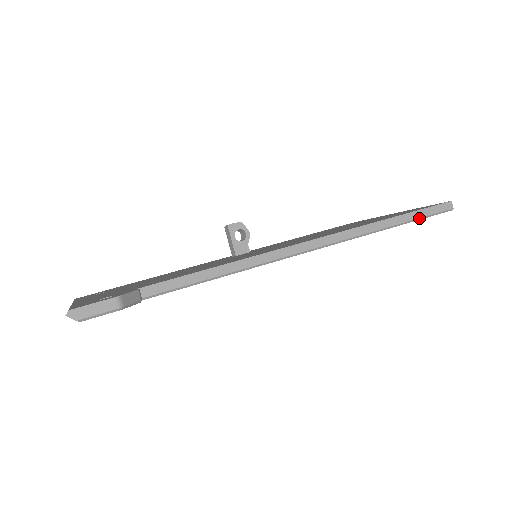
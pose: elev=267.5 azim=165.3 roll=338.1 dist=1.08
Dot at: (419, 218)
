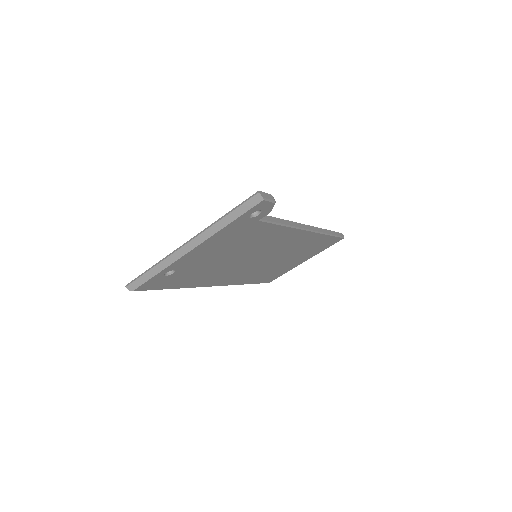
Dot at: (336, 235)
